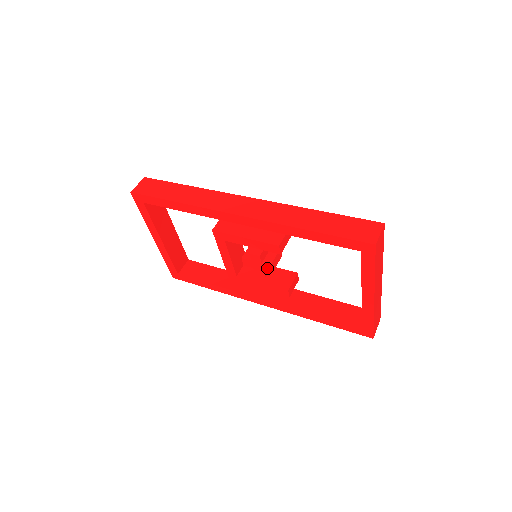
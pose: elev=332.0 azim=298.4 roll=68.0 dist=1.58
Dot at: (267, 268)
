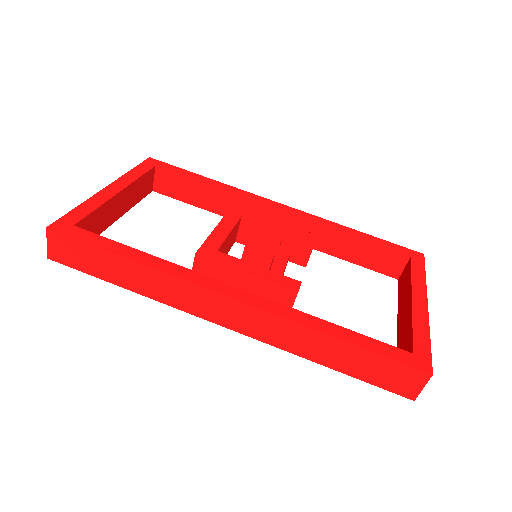
Dot at: occluded
